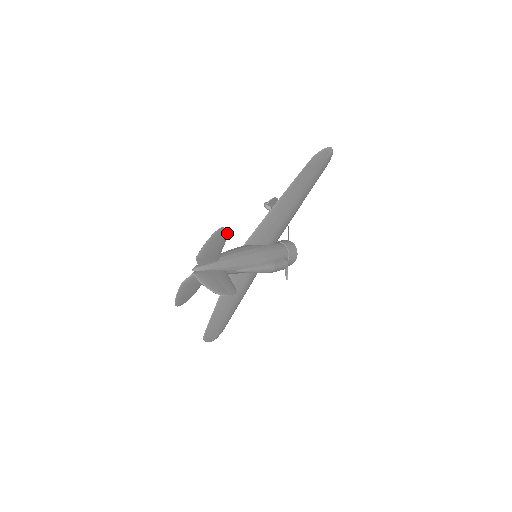
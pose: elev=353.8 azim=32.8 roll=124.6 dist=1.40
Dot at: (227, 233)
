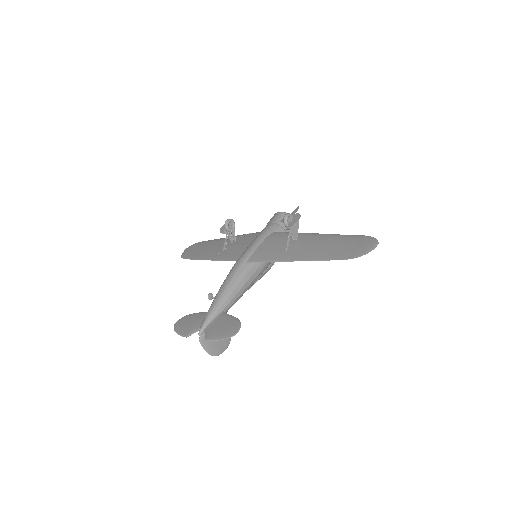
Dot at: occluded
